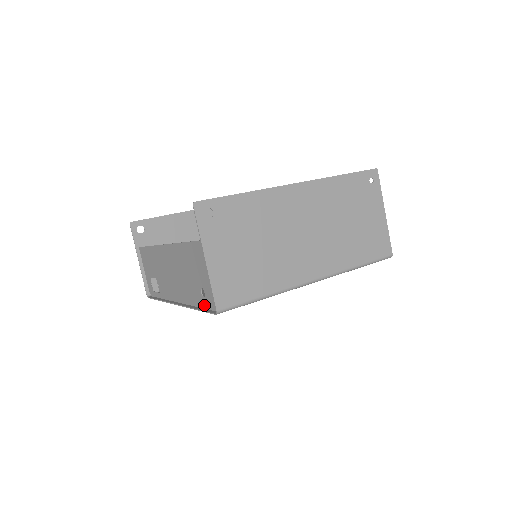
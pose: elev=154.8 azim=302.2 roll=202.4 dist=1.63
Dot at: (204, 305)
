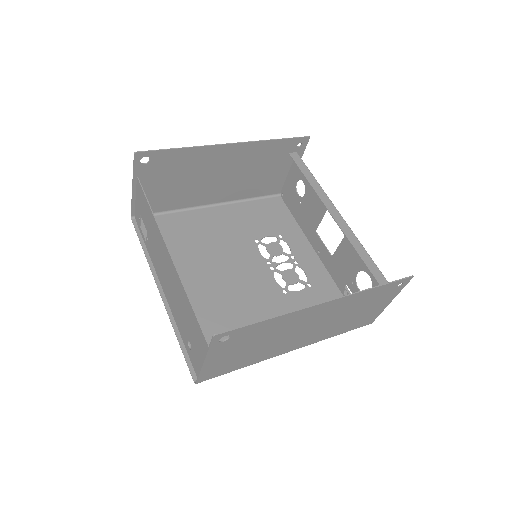
Dot at: (187, 349)
